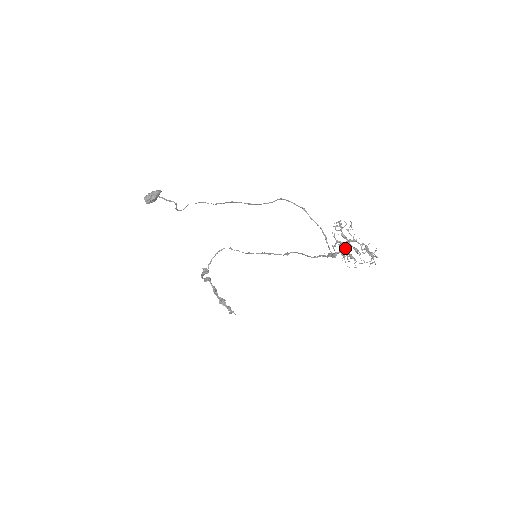
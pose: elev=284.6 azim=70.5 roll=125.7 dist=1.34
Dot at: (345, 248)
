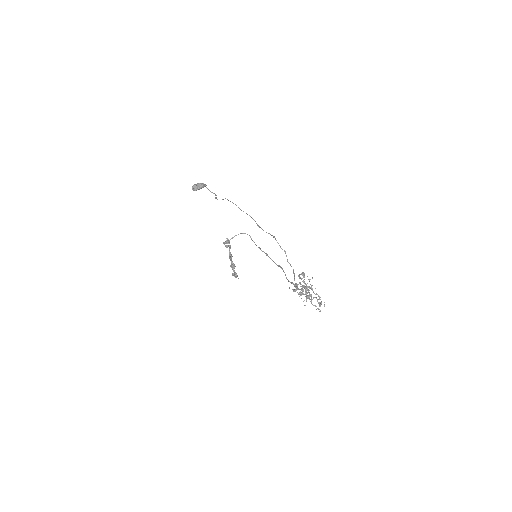
Dot at: (300, 291)
